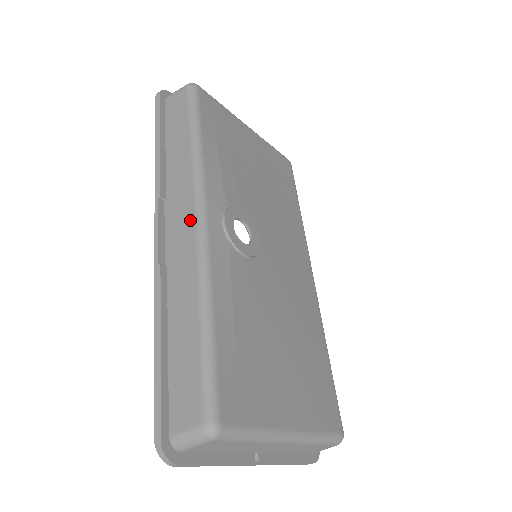
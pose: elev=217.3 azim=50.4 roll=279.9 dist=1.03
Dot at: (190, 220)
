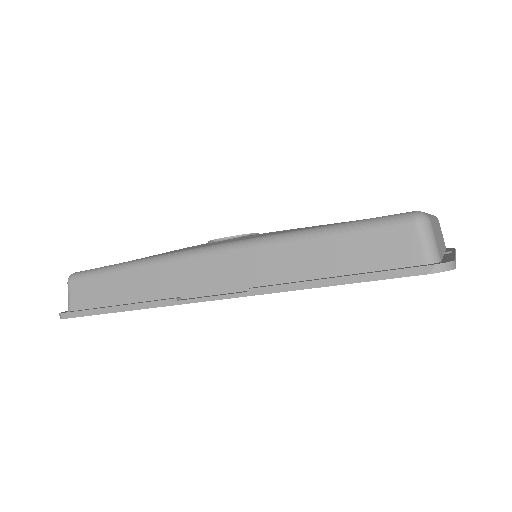
Dot at: (211, 260)
